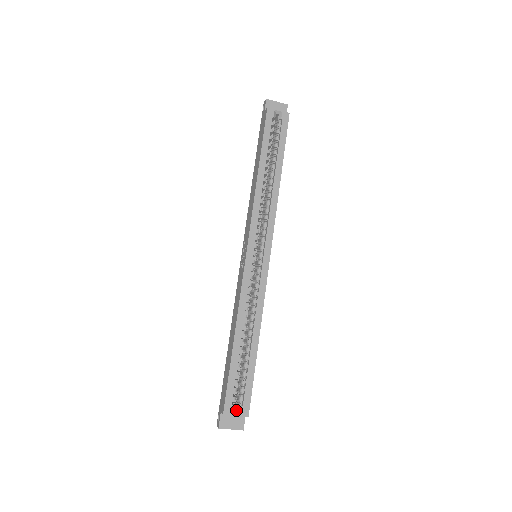
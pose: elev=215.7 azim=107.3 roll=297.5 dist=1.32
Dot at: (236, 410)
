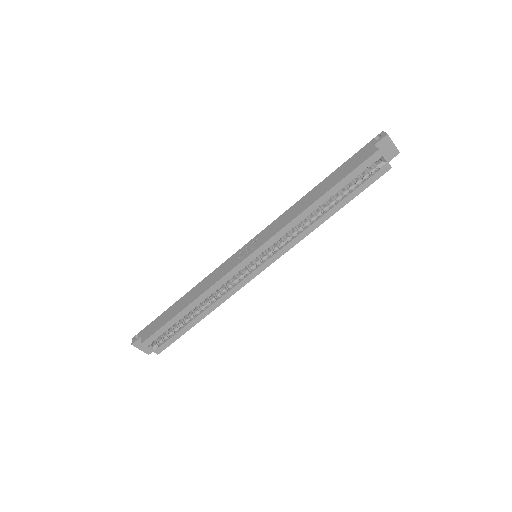
Dot at: (153, 344)
